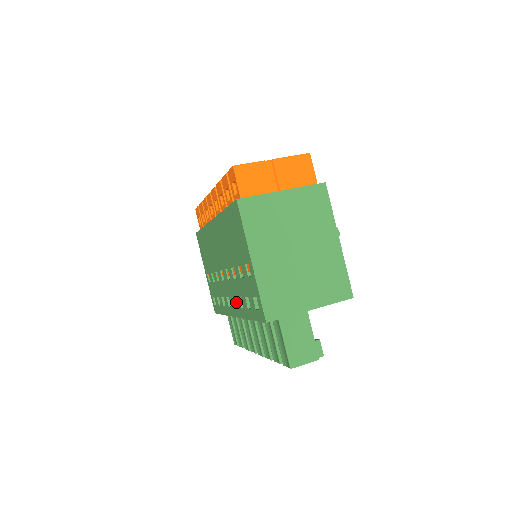
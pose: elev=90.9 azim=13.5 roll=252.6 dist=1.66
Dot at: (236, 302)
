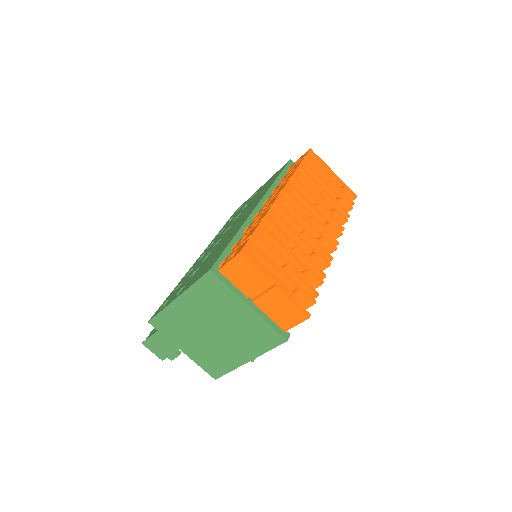
Dot at: (198, 261)
